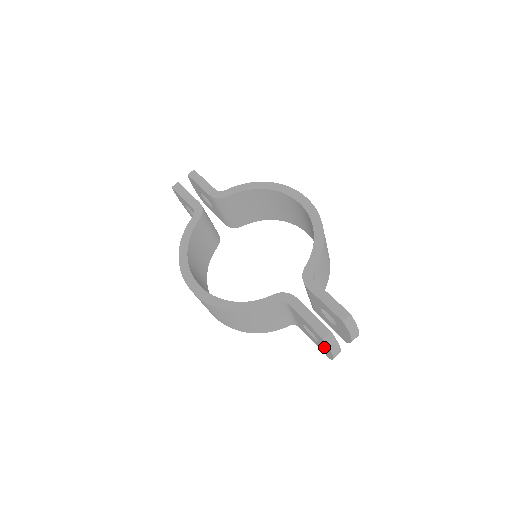
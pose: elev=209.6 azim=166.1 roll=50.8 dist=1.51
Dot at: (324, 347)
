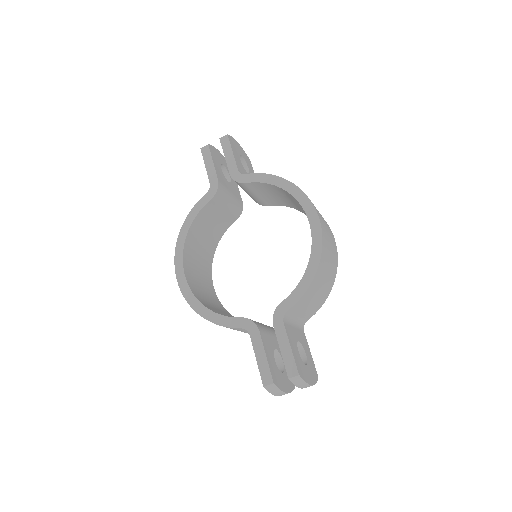
Dot at: occluded
